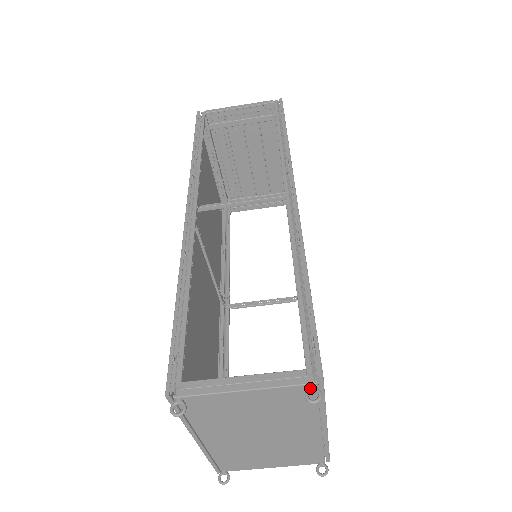
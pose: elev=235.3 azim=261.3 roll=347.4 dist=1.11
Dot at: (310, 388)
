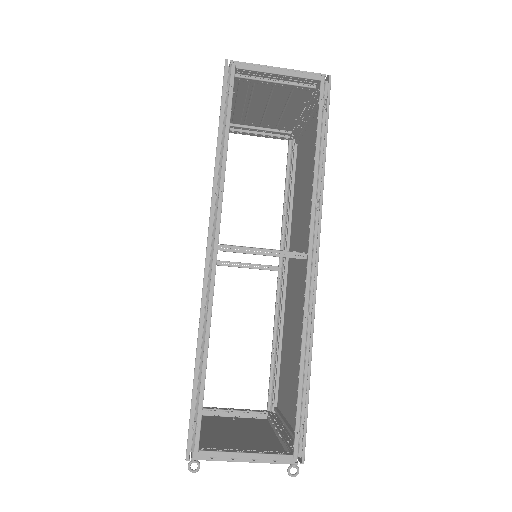
Dot at: (293, 467)
